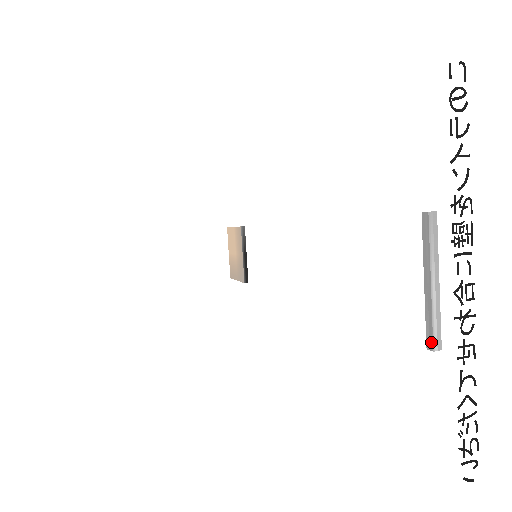
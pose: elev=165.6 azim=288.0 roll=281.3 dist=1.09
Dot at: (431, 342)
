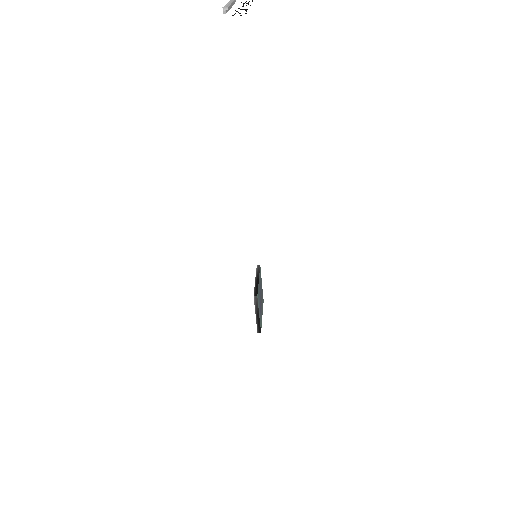
Dot at: (223, 8)
